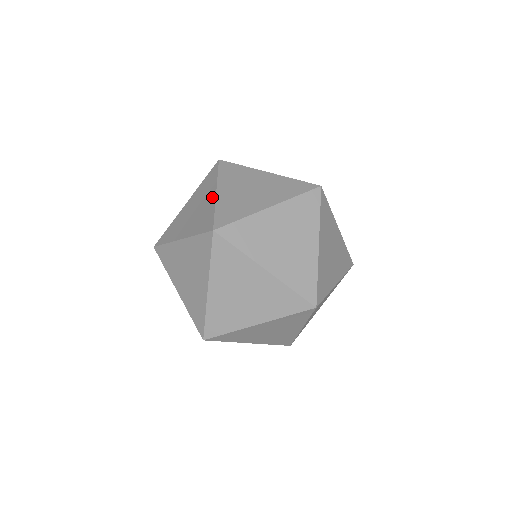
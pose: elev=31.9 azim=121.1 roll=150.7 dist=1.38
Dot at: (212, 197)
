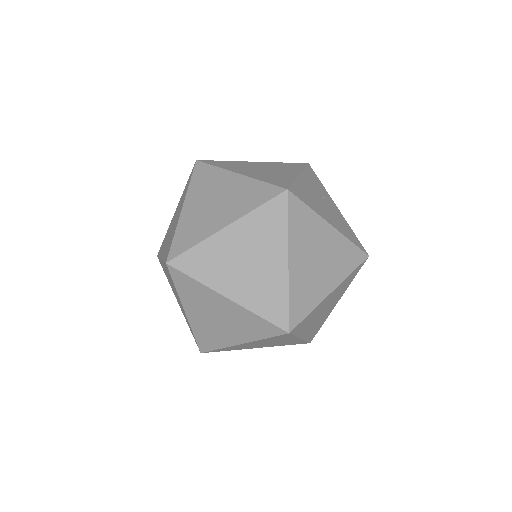
Dot at: (282, 268)
